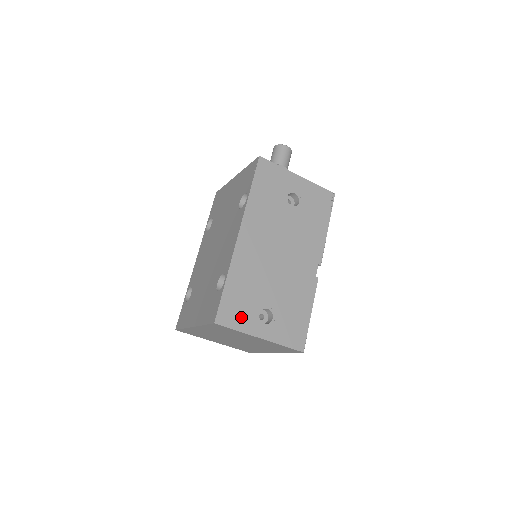
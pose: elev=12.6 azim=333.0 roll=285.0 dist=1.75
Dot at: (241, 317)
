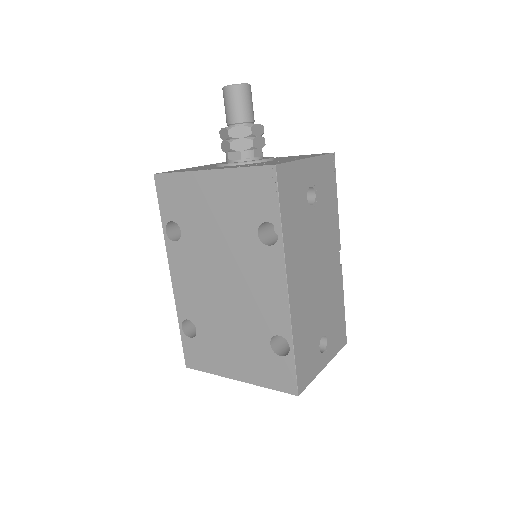
Dot at: (311, 367)
